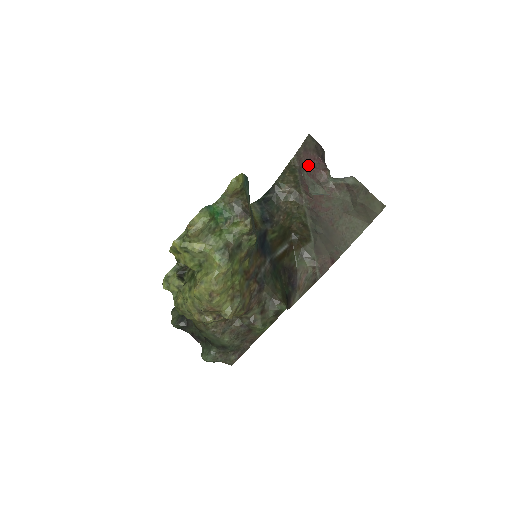
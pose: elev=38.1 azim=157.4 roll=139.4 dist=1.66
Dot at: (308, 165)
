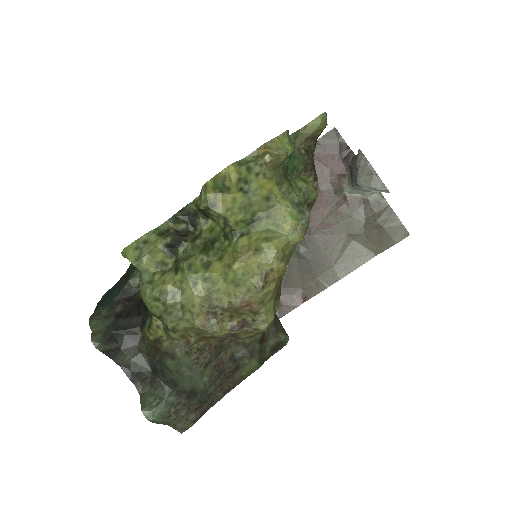
Dot at: (322, 164)
